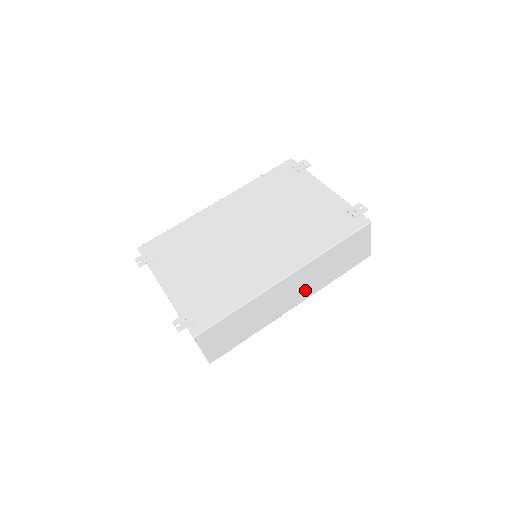
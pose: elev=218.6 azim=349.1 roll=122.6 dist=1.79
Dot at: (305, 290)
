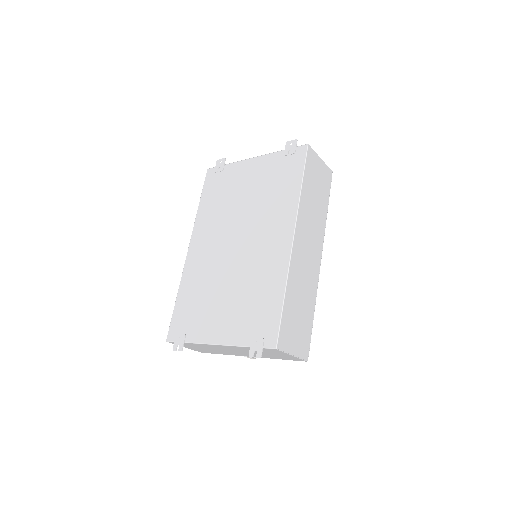
Dot at: (316, 238)
